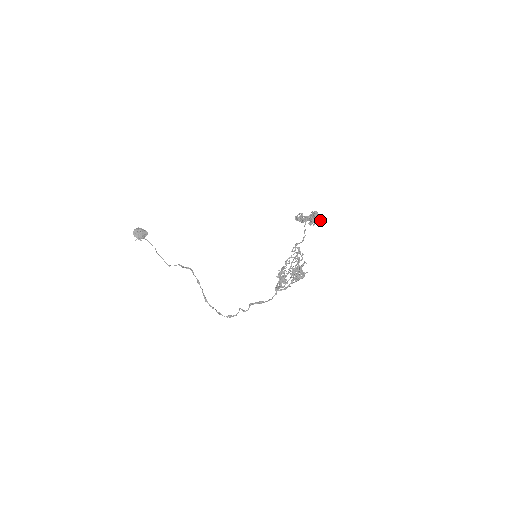
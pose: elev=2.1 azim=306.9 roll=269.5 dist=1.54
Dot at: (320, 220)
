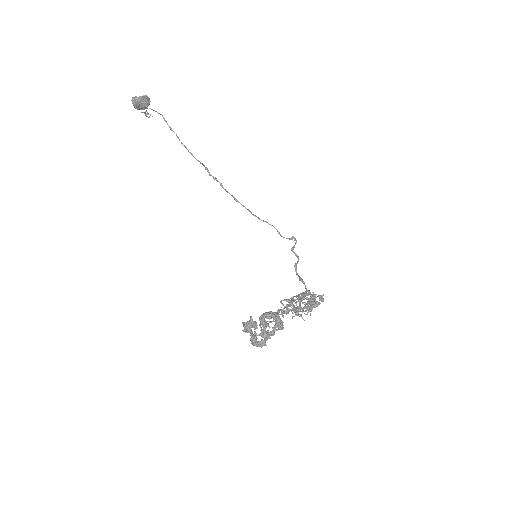
Dot at: (278, 326)
